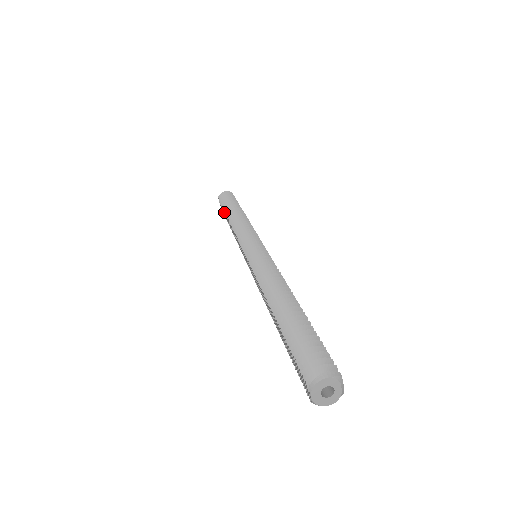
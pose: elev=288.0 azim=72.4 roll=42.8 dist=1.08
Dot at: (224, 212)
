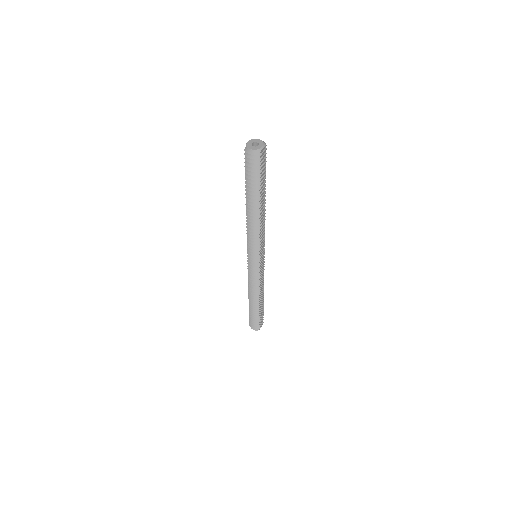
Dot at: occluded
